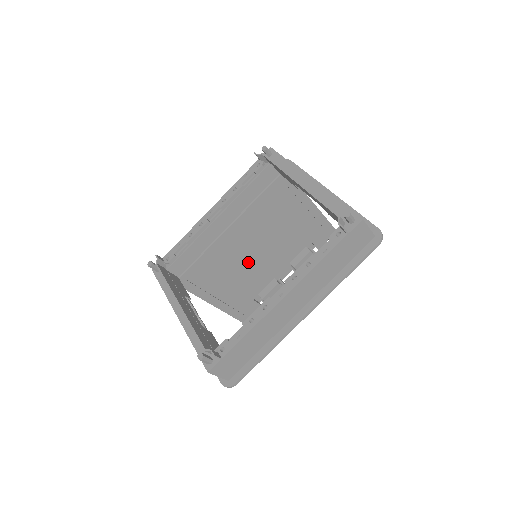
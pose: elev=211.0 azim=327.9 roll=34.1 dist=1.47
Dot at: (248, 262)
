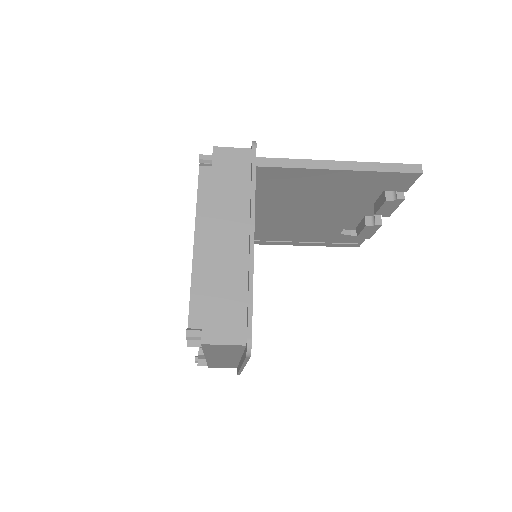
Dot at: (302, 220)
